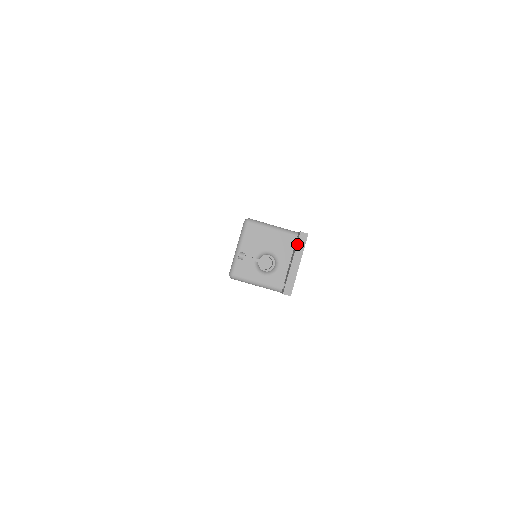
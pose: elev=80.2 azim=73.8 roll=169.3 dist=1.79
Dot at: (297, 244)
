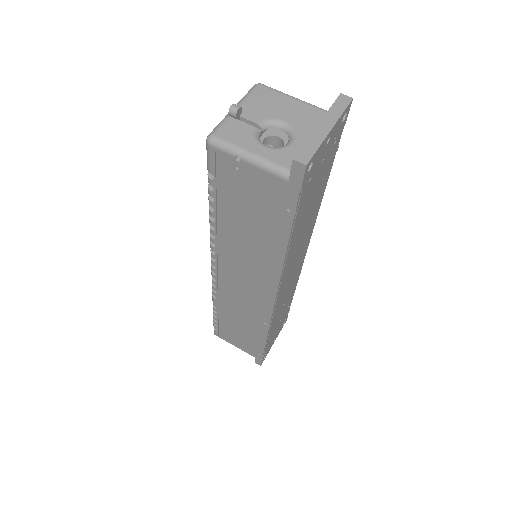
Dot at: (332, 105)
